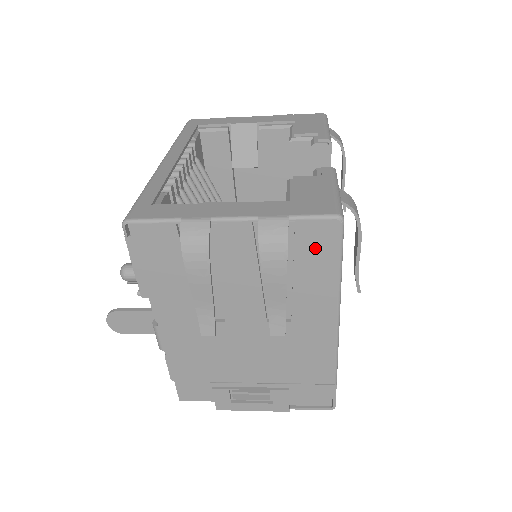
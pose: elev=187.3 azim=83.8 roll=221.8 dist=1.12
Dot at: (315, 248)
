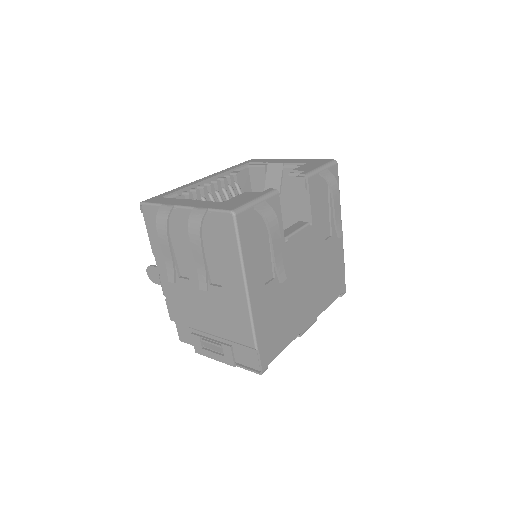
Dot at: (224, 233)
